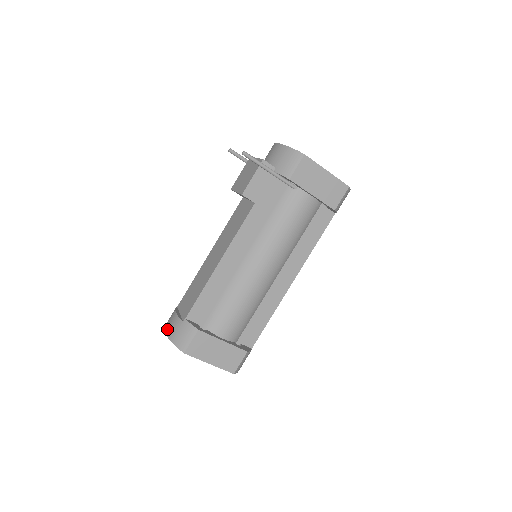
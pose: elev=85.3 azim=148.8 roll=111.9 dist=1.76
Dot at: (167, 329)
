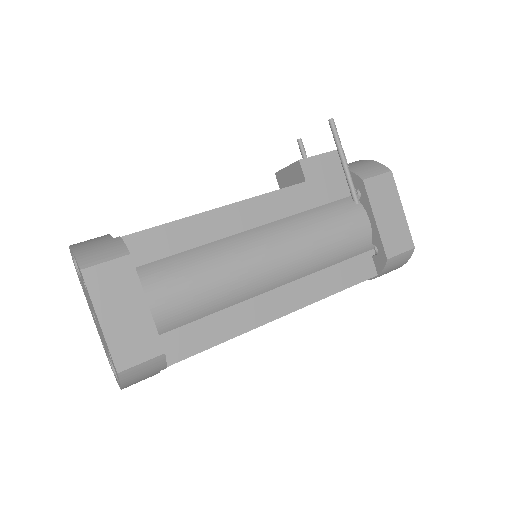
Dot at: occluded
